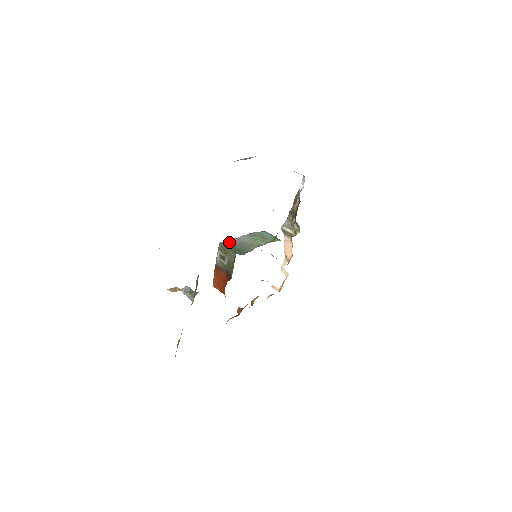
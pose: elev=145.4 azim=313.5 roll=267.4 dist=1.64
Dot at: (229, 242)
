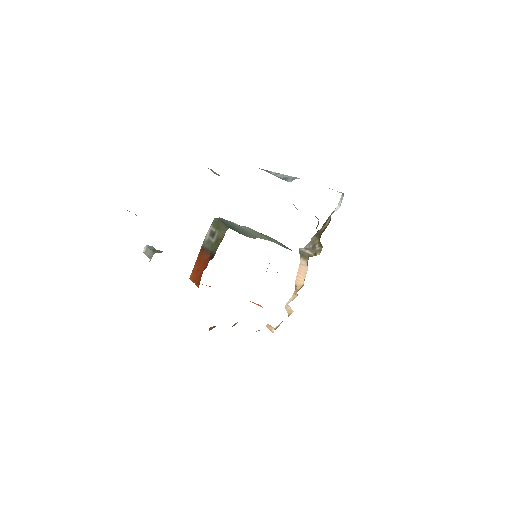
Dot at: (227, 221)
